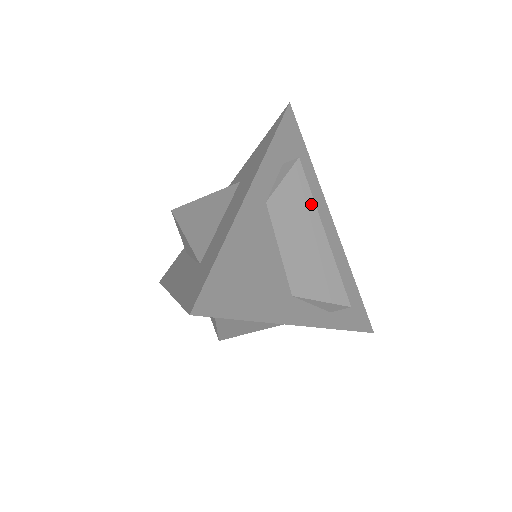
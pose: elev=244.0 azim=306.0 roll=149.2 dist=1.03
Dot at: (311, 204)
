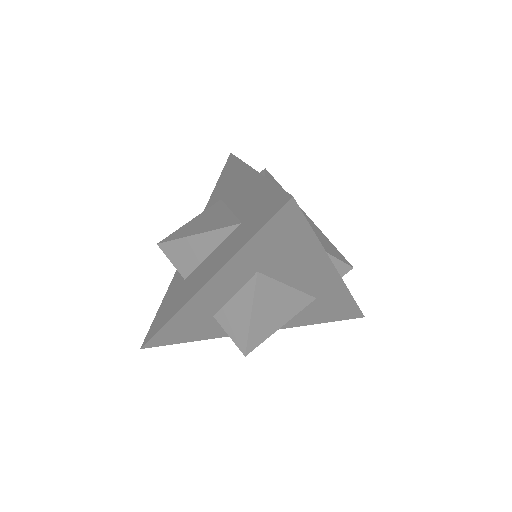
Dot at: occluded
